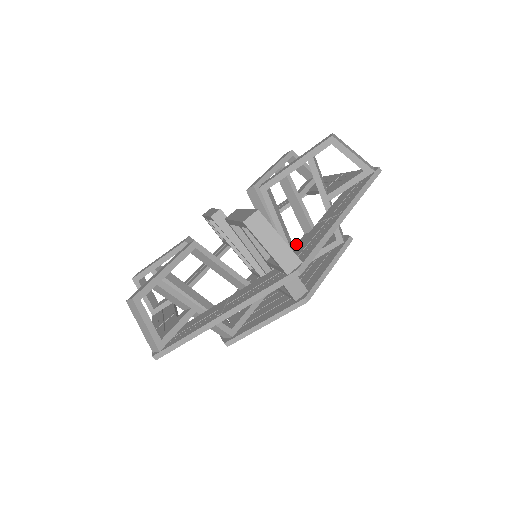
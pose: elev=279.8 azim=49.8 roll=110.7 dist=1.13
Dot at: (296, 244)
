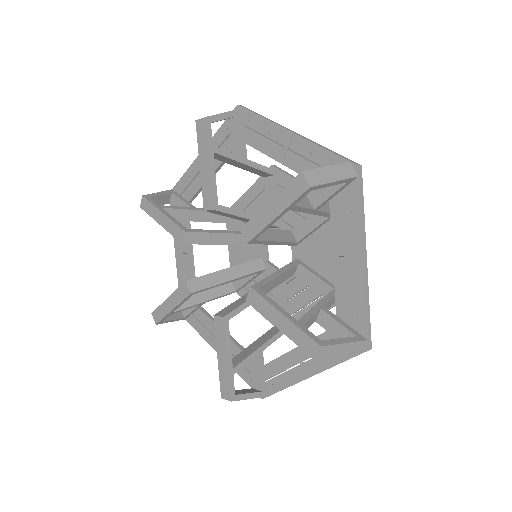
Dot at: (266, 197)
